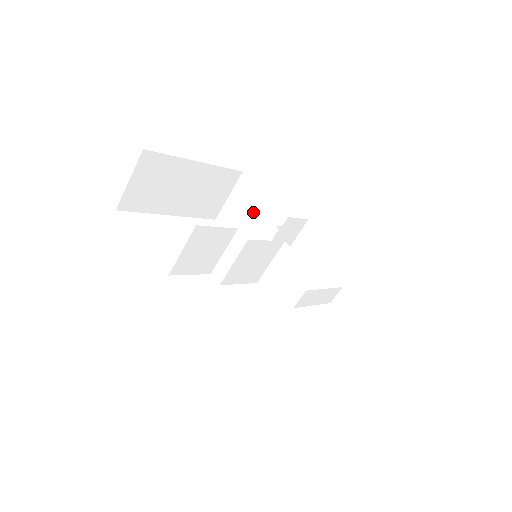
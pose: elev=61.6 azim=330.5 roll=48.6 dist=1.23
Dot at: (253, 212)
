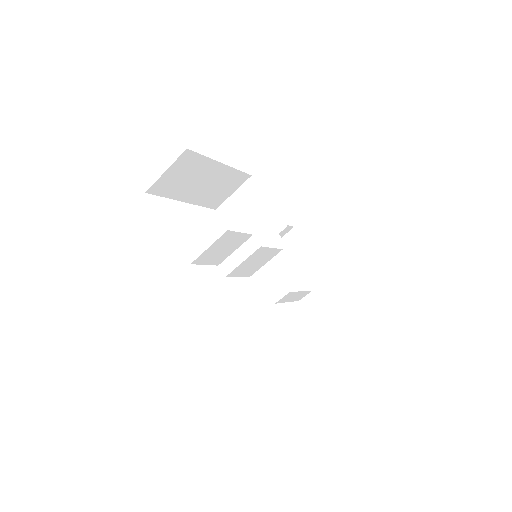
Dot at: (254, 214)
